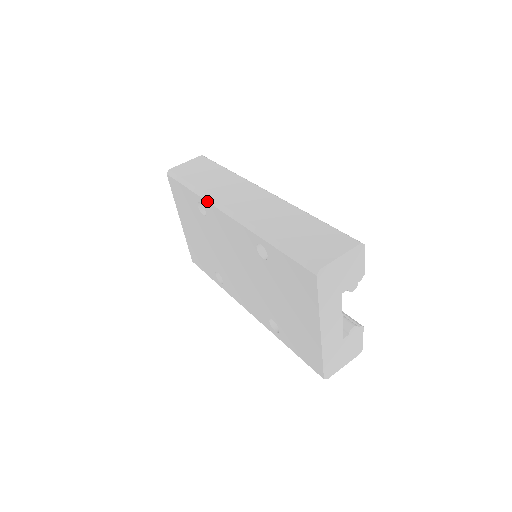
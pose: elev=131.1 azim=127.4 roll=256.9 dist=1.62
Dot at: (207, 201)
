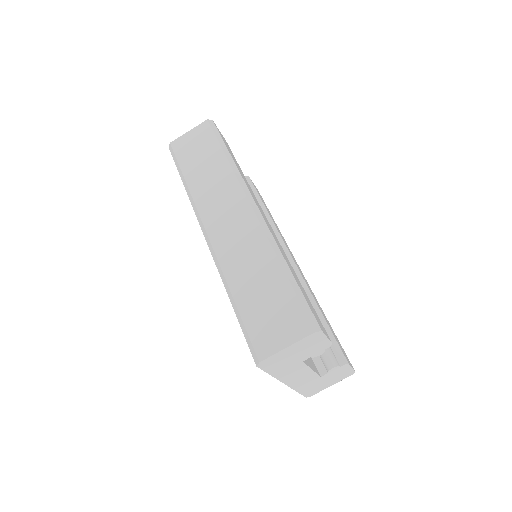
Dot at: (193, 208)
